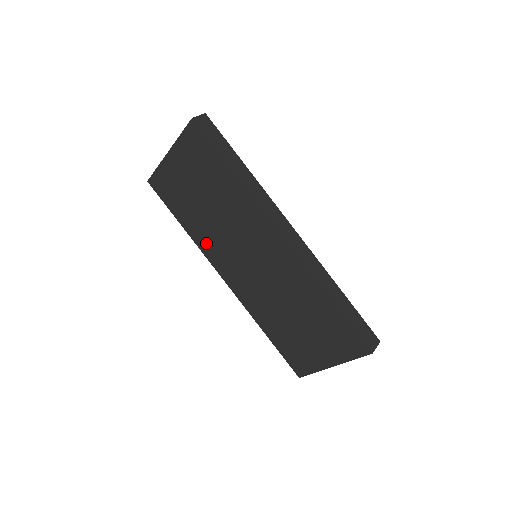
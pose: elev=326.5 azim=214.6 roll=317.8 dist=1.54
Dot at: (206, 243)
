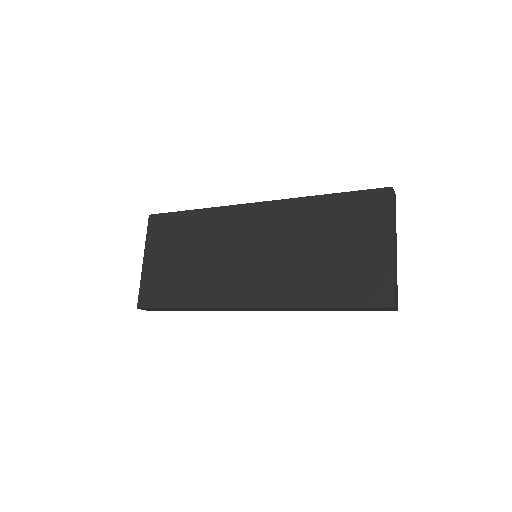
Dot at: (211, 293)
